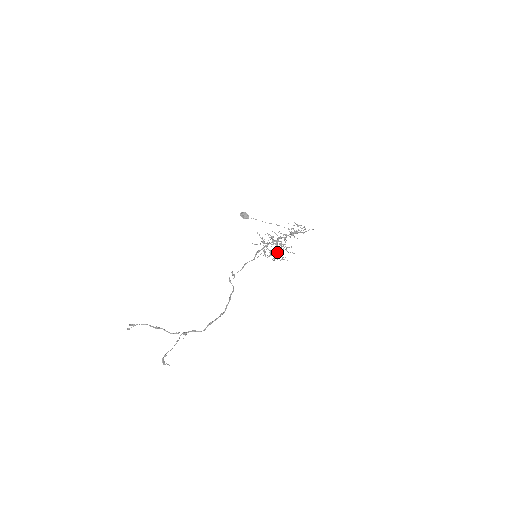
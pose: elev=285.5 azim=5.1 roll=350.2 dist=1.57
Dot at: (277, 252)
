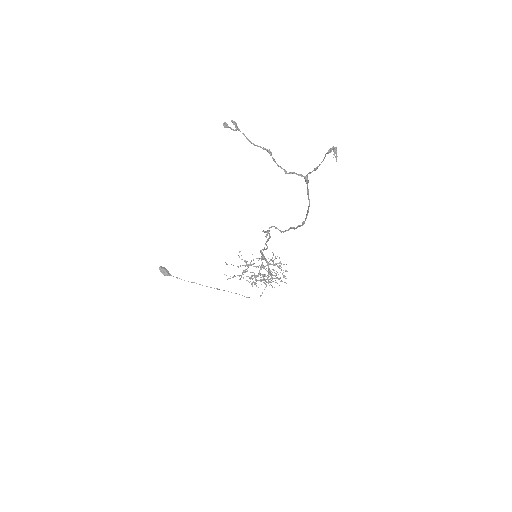
Dot at: (265, 274)
